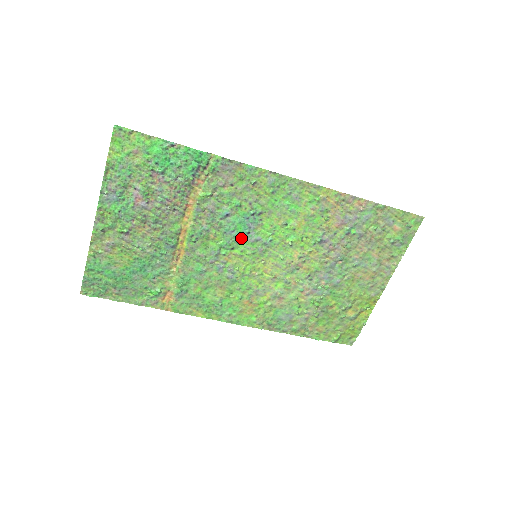
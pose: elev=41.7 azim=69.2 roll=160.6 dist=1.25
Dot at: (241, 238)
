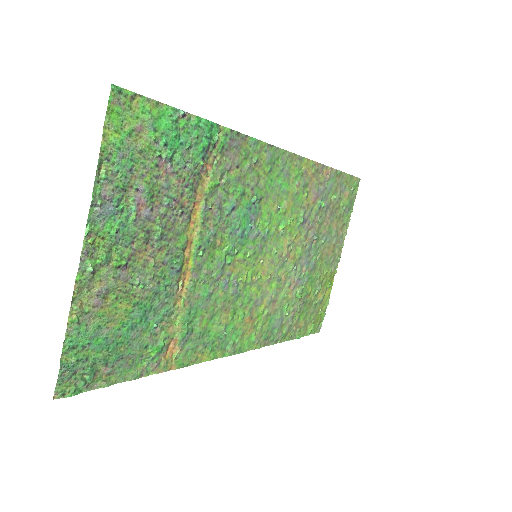
Dot at: (244, 236)
